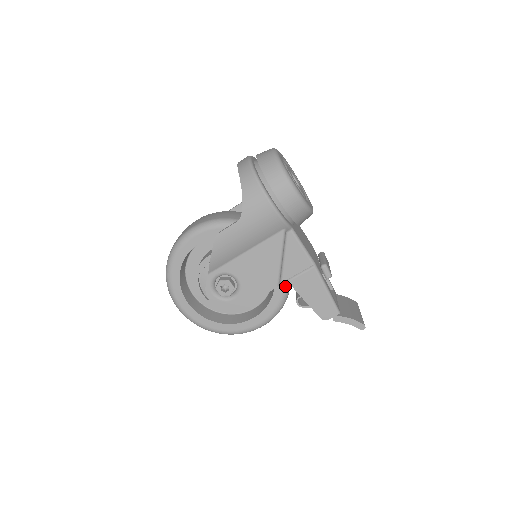
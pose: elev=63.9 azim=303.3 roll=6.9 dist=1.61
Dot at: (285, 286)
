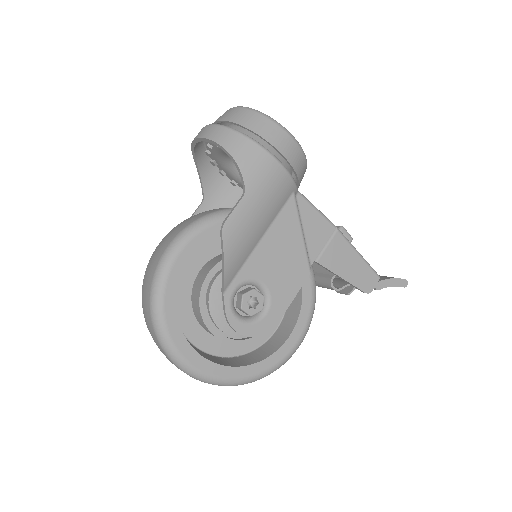
Dot at: (311, 273)
